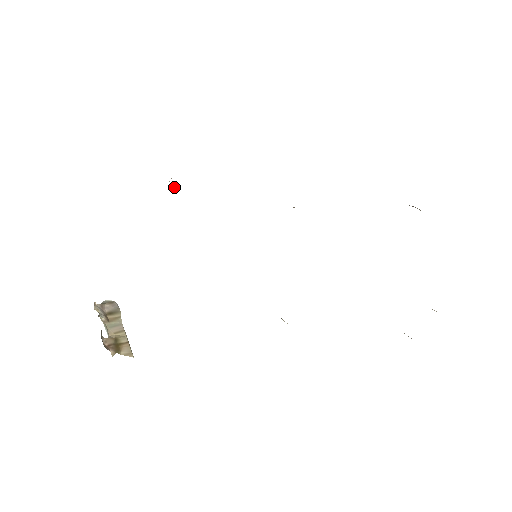
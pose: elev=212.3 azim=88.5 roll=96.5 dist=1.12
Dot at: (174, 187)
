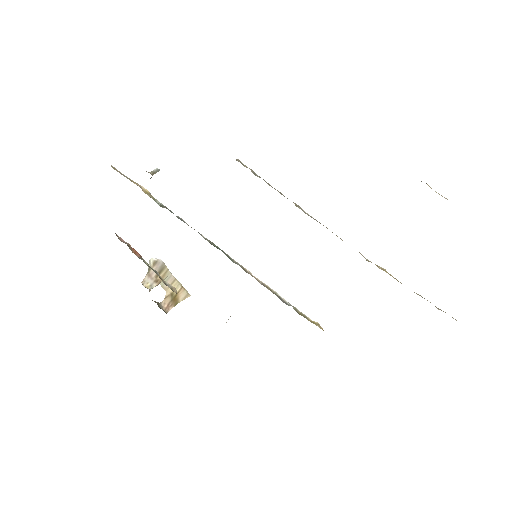
Dot at: (152, 172)
